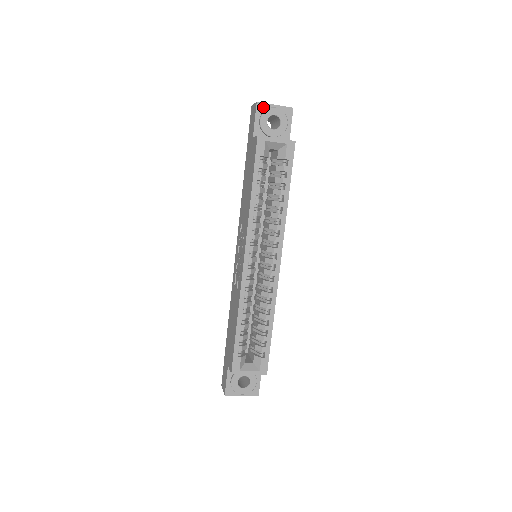
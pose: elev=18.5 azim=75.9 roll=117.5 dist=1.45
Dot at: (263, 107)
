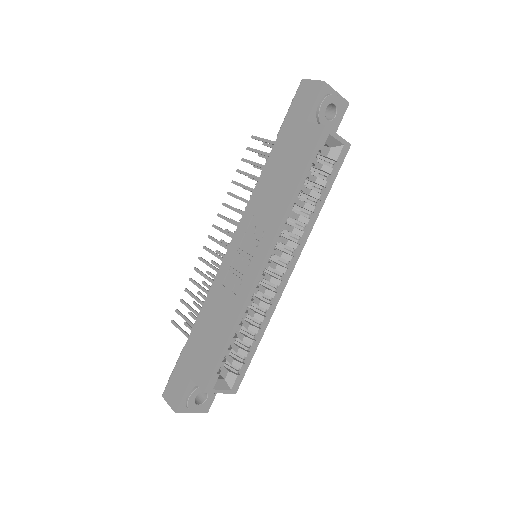
Dot at: (327, 90)
